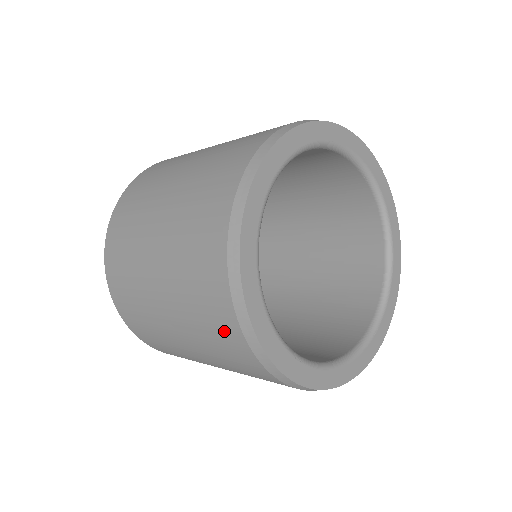
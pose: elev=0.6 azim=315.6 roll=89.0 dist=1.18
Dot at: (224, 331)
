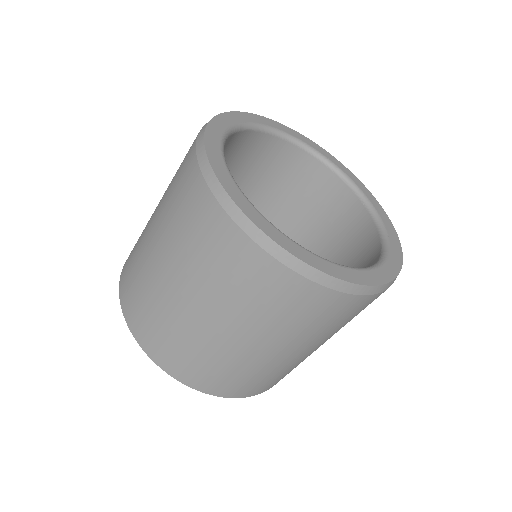
Dot at: (185, 162)
